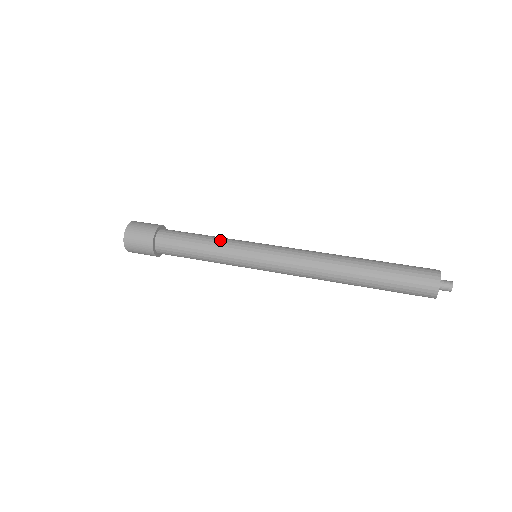
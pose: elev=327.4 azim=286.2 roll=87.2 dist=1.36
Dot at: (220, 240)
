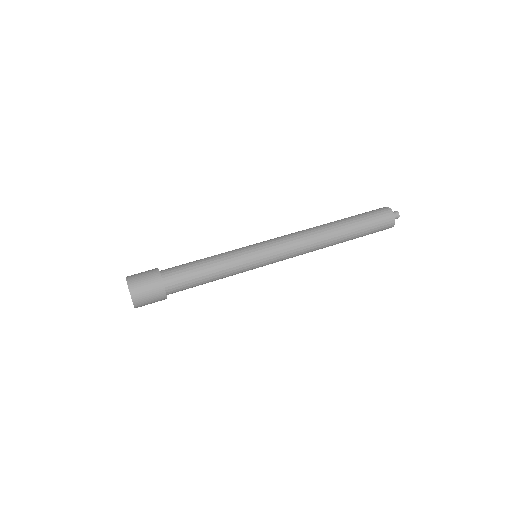
Dot at: (222, 254)
